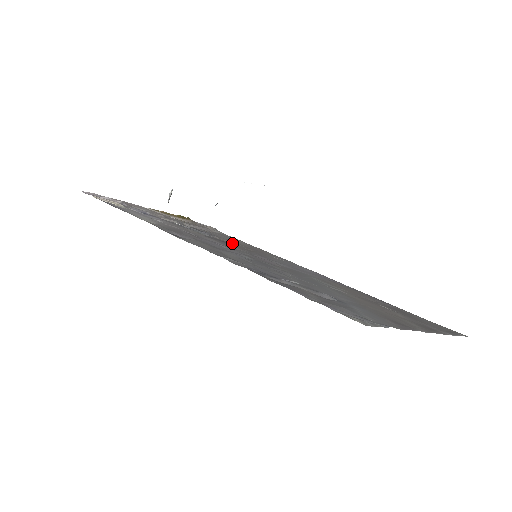
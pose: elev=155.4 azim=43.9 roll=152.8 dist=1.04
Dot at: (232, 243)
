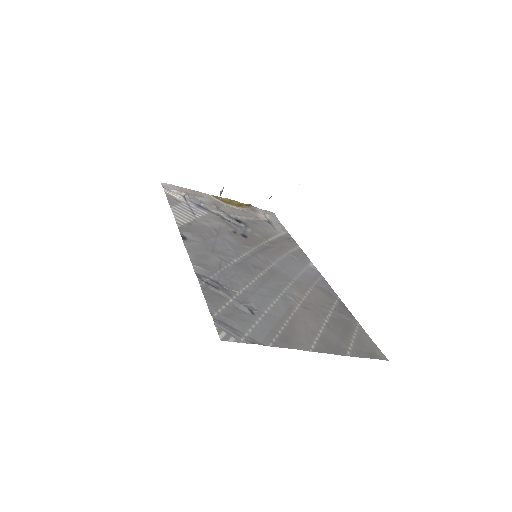
Dot at: (257, 237)
